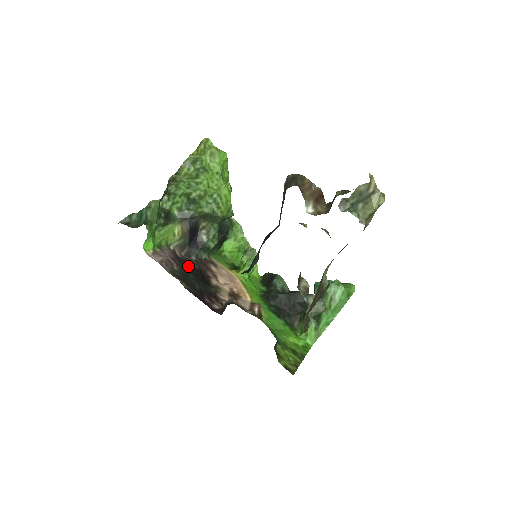
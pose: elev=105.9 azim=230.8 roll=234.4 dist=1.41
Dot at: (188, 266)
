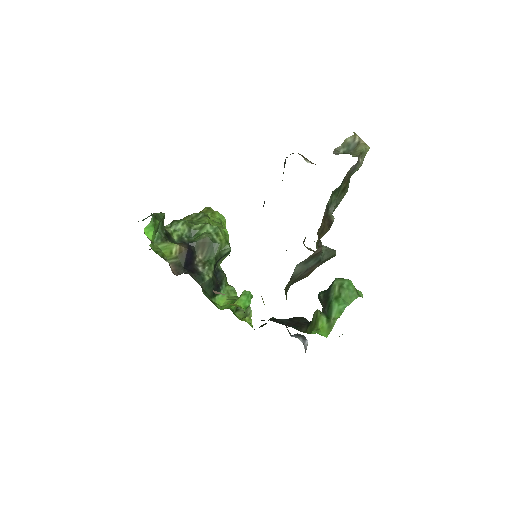
Dot at: occluded
